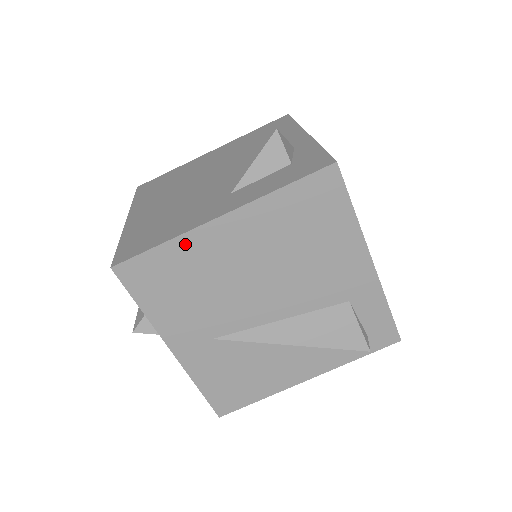
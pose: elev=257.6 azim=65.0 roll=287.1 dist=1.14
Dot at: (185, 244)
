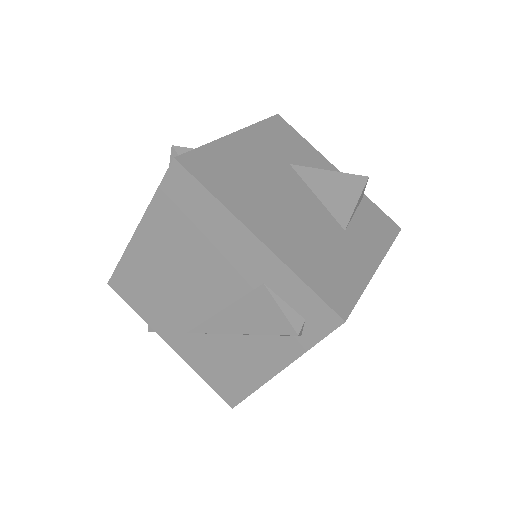
Dot at: (130, 257)
